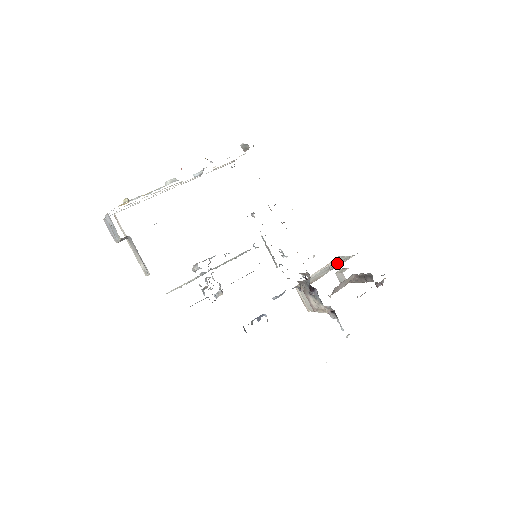
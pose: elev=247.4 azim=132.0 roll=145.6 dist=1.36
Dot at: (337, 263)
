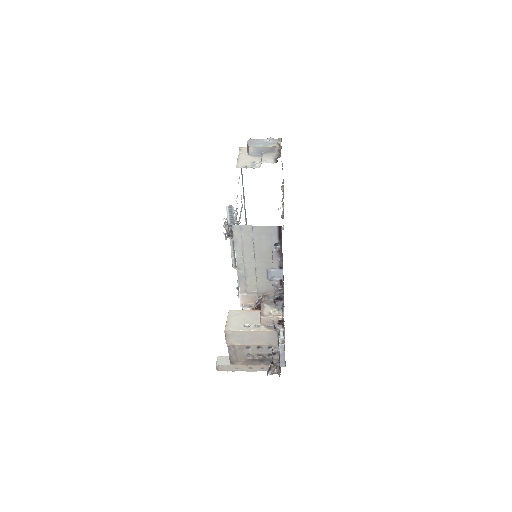
Dot at: occluded
